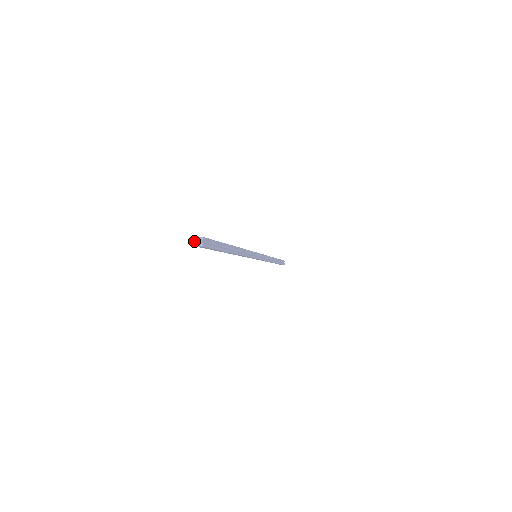
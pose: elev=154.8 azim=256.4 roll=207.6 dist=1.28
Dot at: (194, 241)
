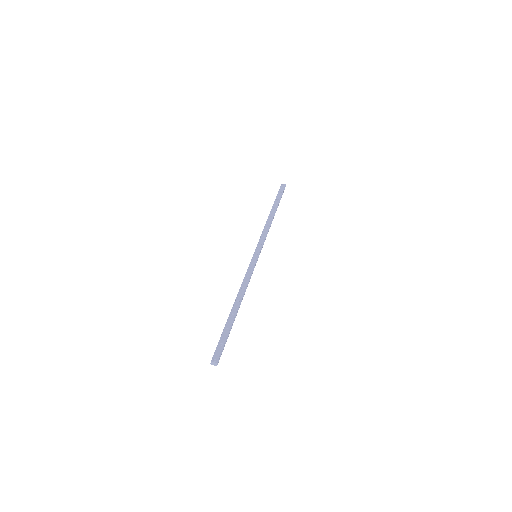
Dot at: (212, 363)
